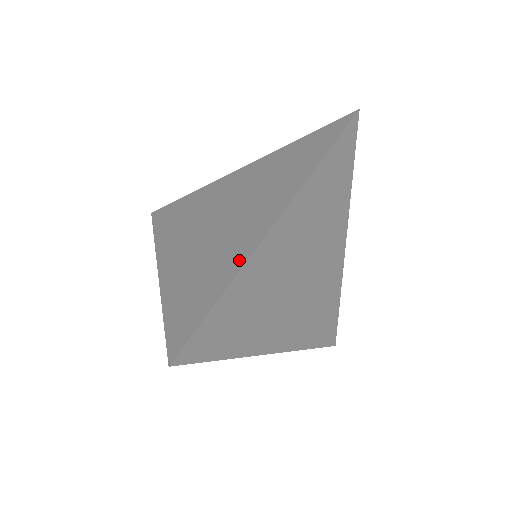
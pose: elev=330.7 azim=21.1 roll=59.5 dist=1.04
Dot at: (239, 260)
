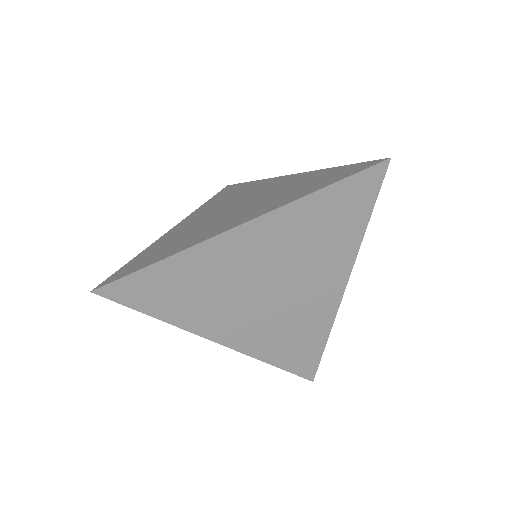
Dot at: (193, 242)
